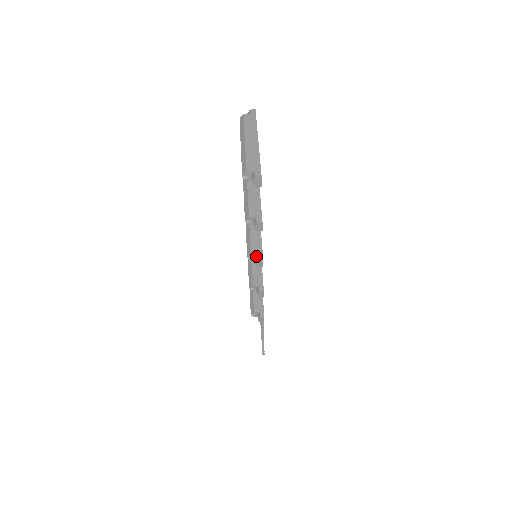
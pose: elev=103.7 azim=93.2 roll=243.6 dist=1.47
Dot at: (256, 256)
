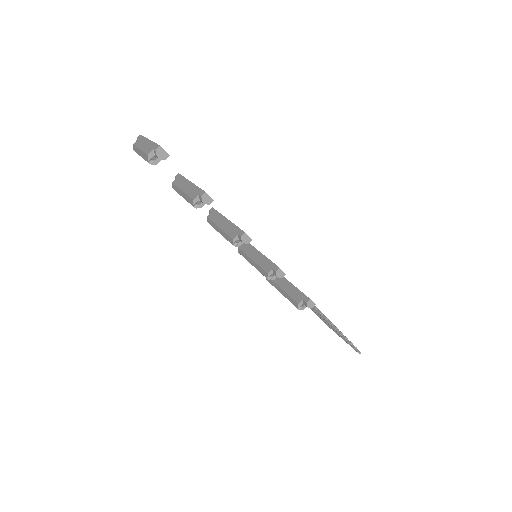
Dot at: (238, 237)
